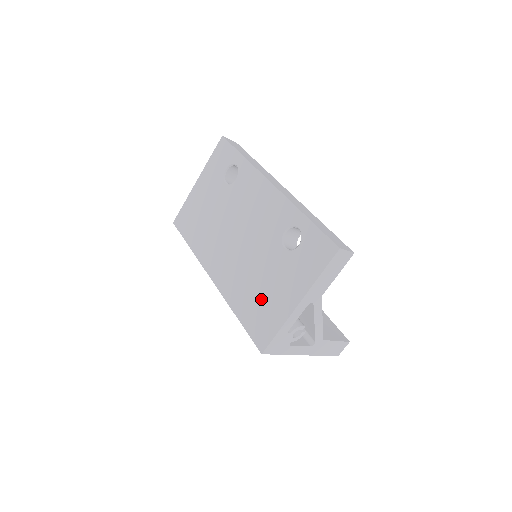
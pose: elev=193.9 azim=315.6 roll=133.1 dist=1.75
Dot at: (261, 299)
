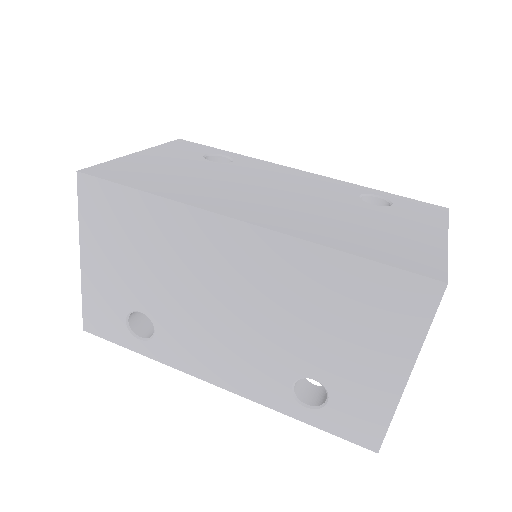
Dot at: (381, 236)
